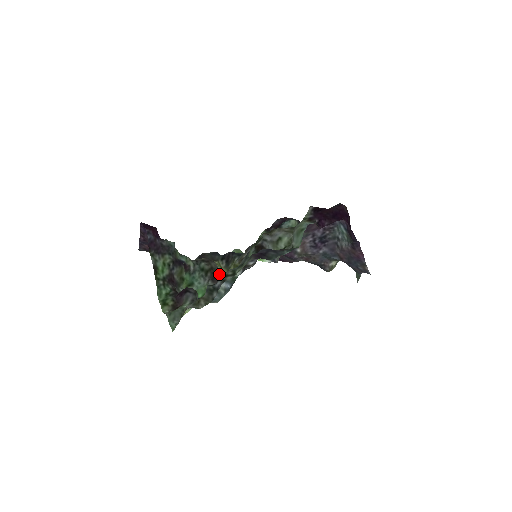
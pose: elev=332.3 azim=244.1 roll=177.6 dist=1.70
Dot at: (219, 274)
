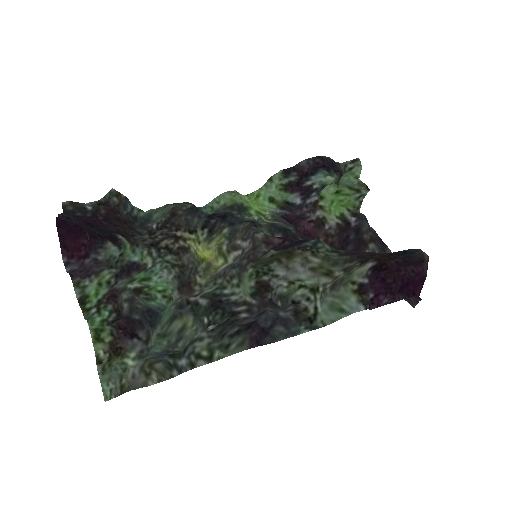
Dot at: (193, 272)
